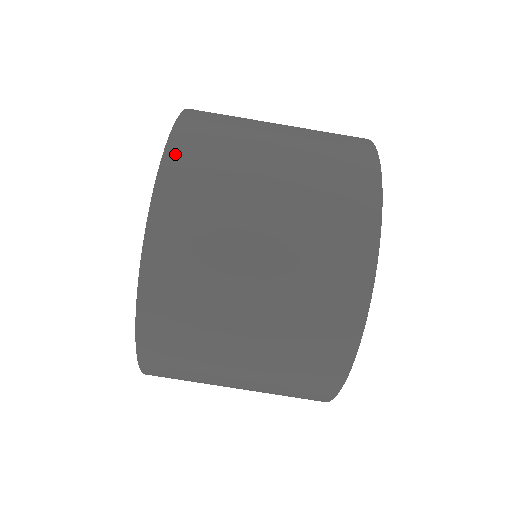
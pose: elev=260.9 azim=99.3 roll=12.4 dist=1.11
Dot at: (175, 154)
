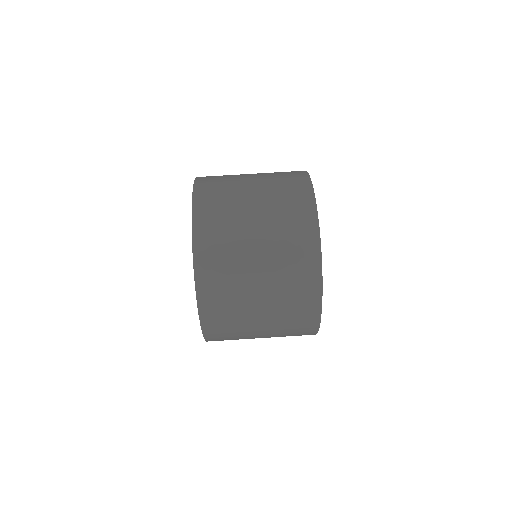
Dot at: (199, 193)
